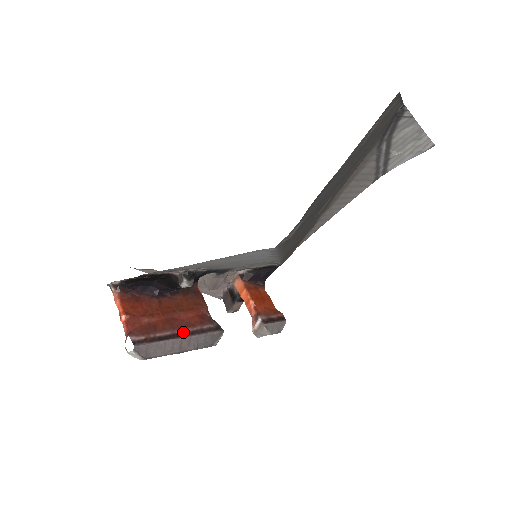
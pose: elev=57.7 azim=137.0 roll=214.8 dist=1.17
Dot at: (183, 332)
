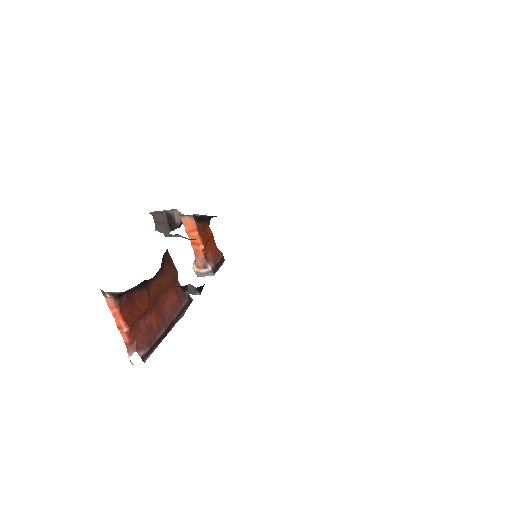
Dot at: (171, 322)
